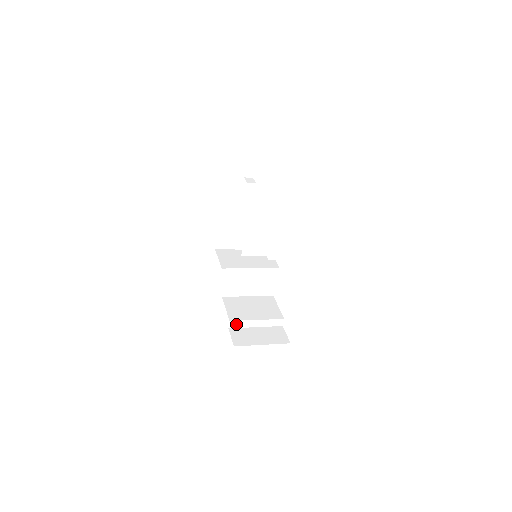
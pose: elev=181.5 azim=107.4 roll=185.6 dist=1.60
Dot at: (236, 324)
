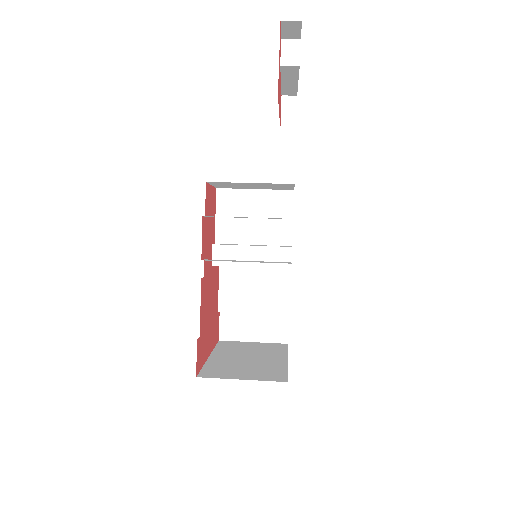
Dot at: (228, 310)
